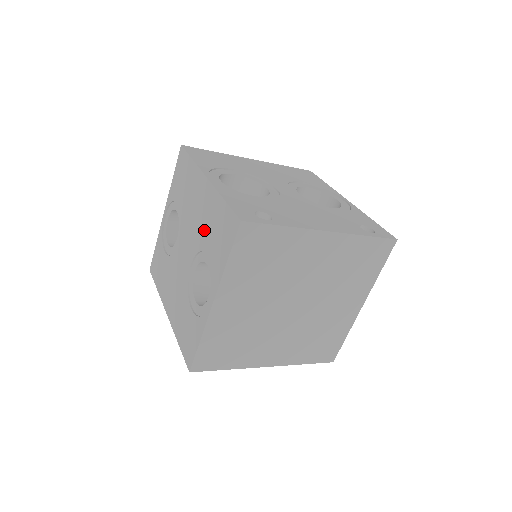
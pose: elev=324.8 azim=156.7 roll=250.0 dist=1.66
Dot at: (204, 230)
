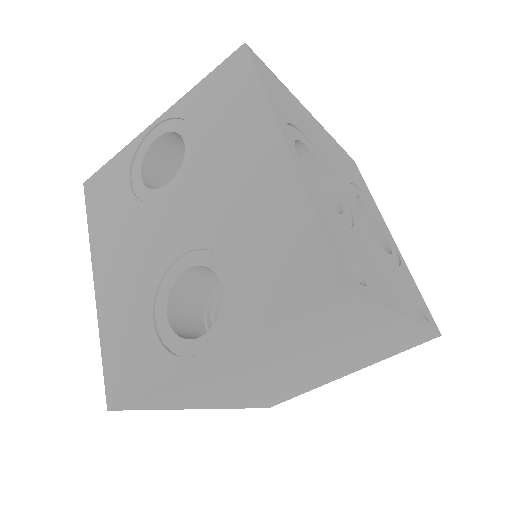
Dot at: (241, 227)
